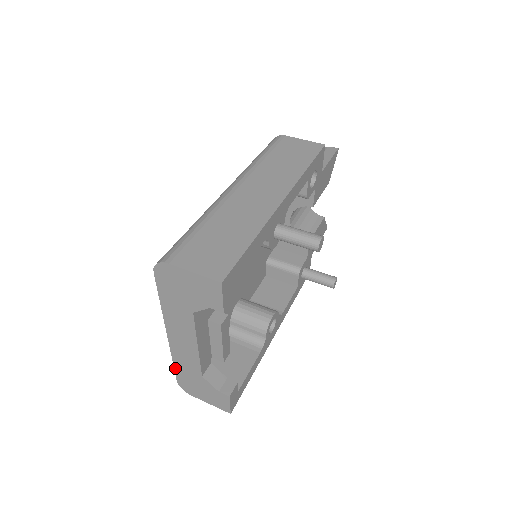
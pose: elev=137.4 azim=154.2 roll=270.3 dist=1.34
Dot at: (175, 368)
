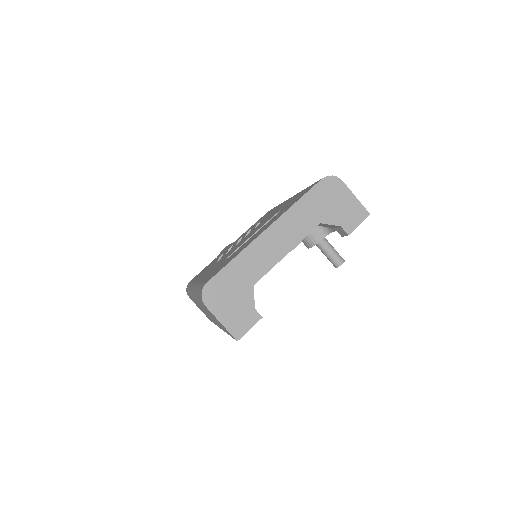
Dot at: (227, 266)
